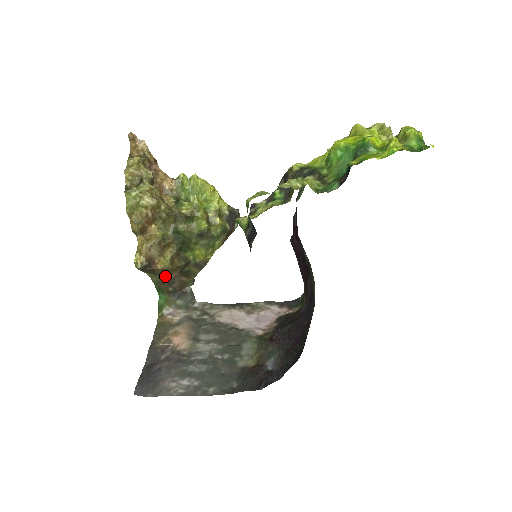
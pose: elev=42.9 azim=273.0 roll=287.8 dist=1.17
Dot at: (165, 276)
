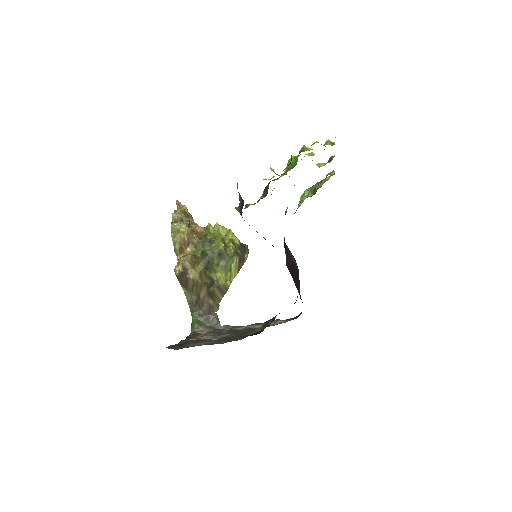
Dot at: (196, 294)
